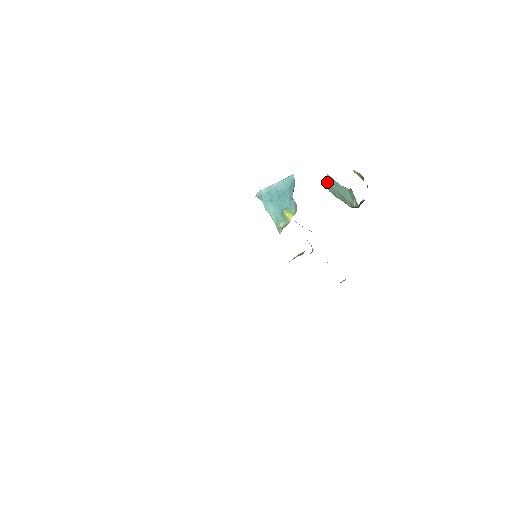
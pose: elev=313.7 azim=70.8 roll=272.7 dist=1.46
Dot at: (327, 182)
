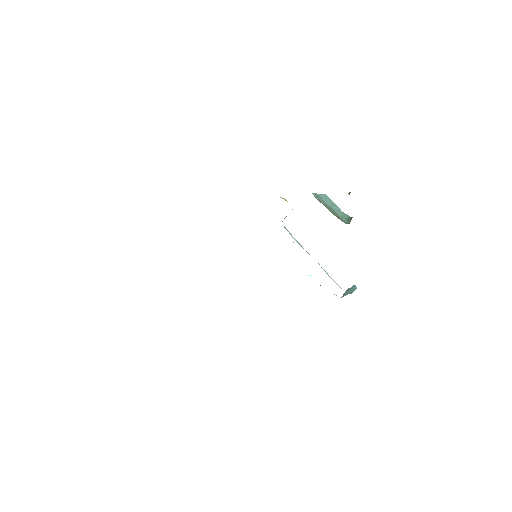
Dot at: (319, 194)
